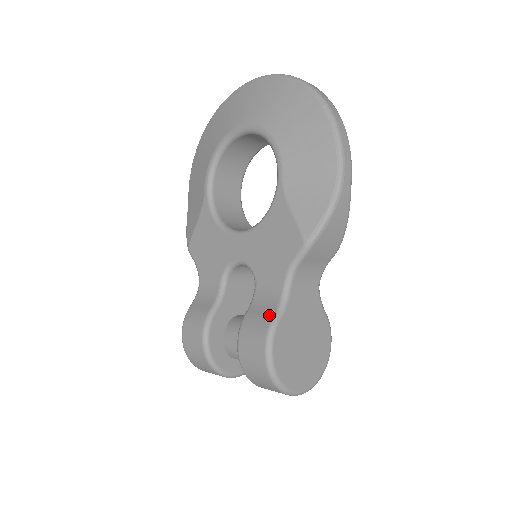
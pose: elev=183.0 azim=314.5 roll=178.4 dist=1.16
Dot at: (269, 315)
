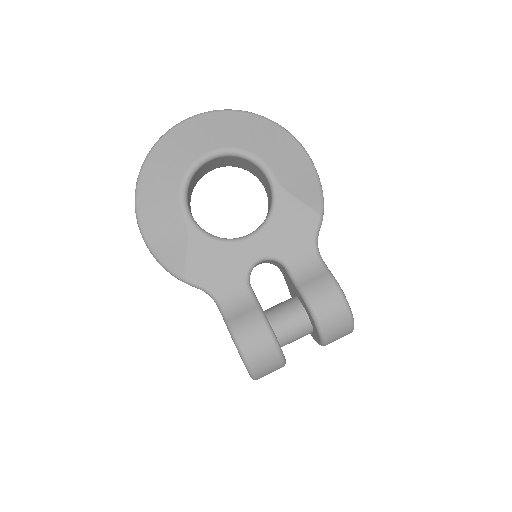
Dot at: (325, 275)
